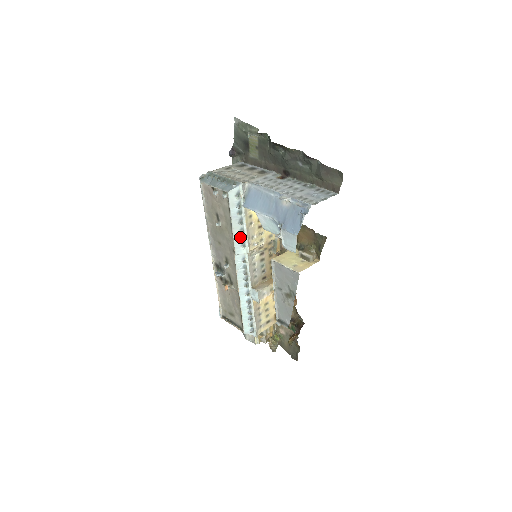
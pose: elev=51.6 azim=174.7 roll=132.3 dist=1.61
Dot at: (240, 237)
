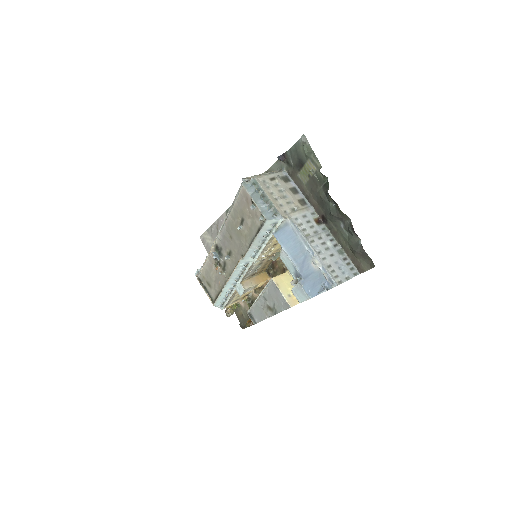
Dot at: (255, 251)
